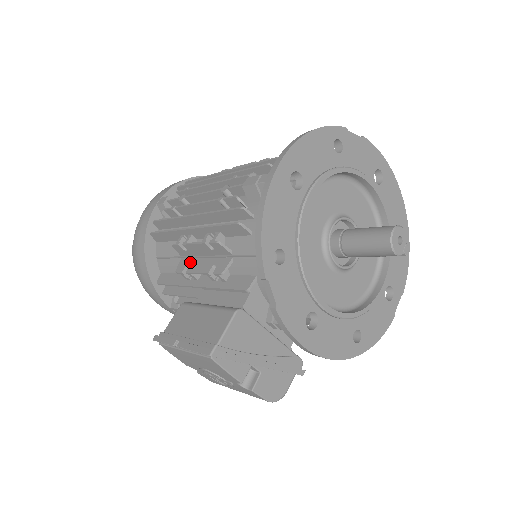
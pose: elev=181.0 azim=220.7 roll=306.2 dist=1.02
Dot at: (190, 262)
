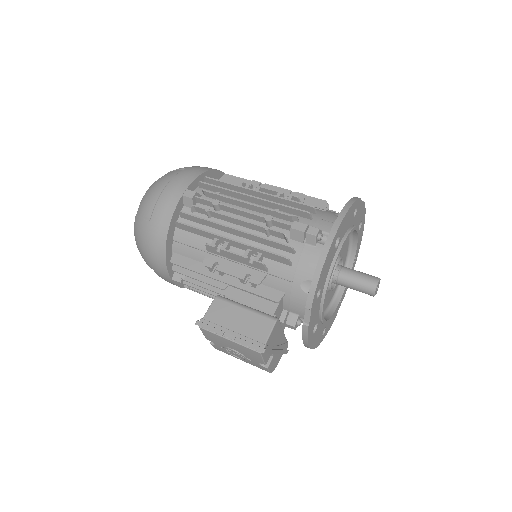
Dot at: (219, 261)
